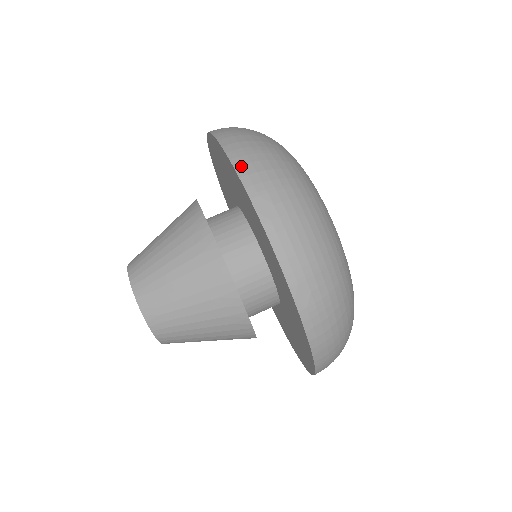
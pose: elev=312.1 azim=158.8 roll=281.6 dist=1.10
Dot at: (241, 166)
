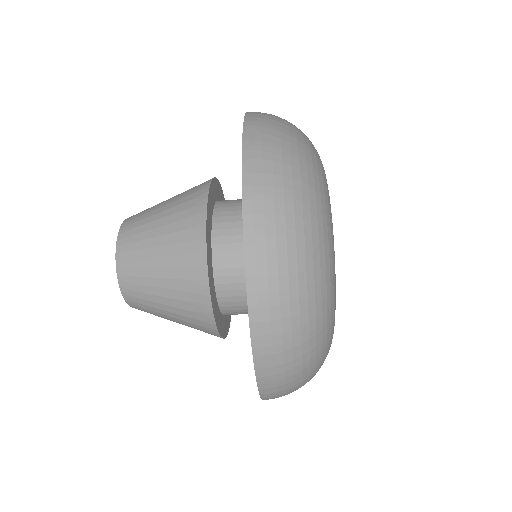
Dot at: occluded
